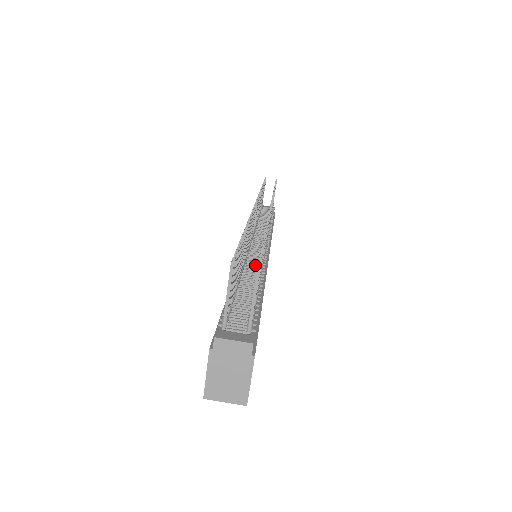
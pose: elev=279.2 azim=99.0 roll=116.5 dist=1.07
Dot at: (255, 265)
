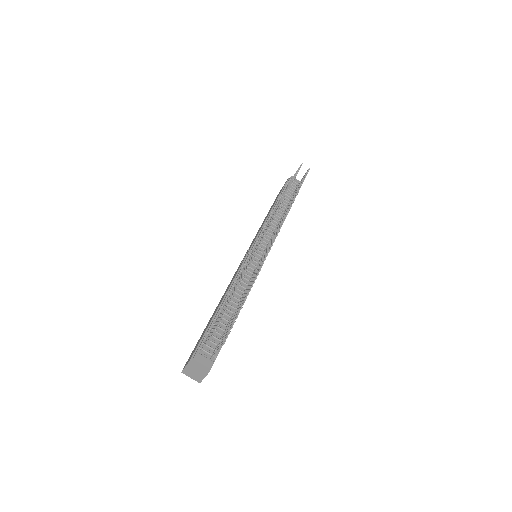
Dot at: (245, 283)
